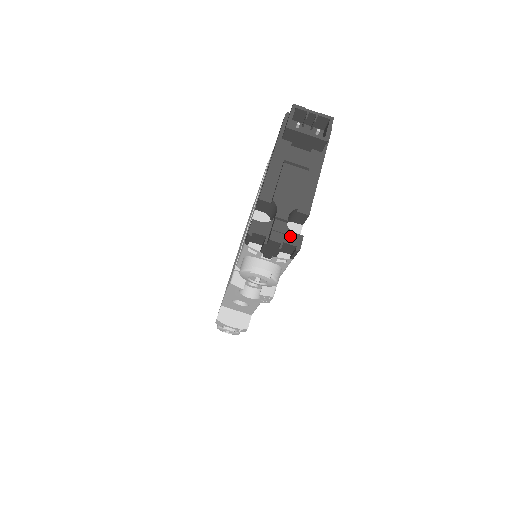
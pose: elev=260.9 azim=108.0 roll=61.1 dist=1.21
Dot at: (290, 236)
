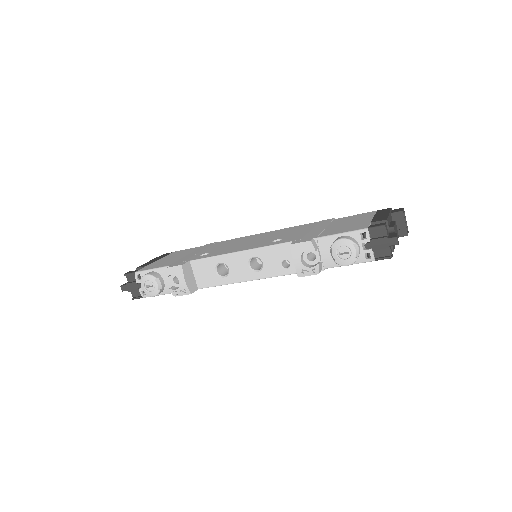
Dot at: occluded
